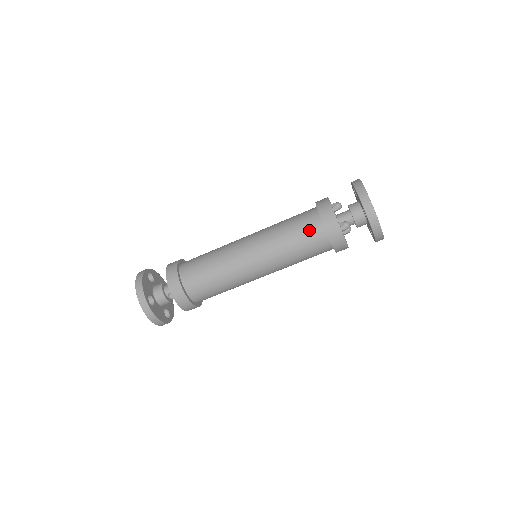
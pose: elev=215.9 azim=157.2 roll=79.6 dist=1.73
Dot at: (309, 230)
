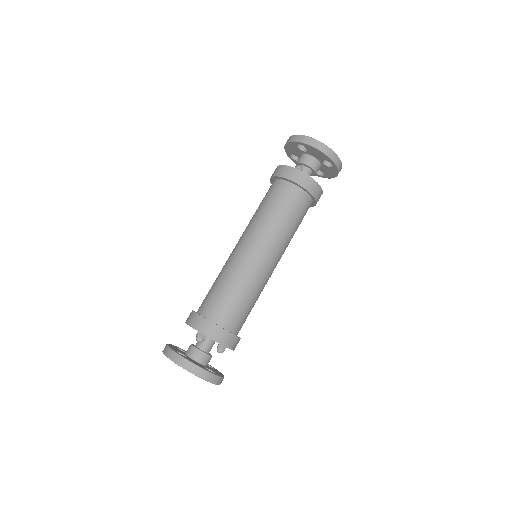
Dot at: (272, 191)
